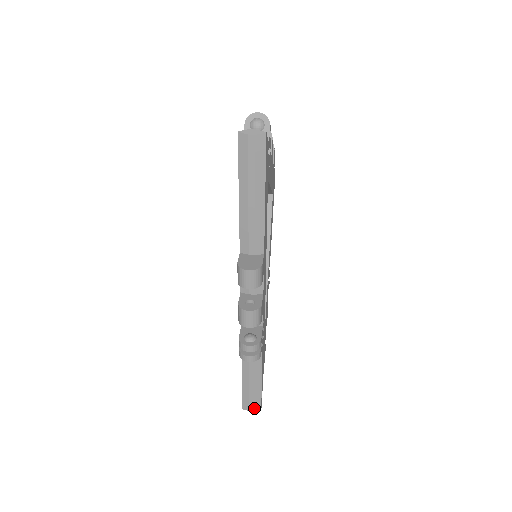
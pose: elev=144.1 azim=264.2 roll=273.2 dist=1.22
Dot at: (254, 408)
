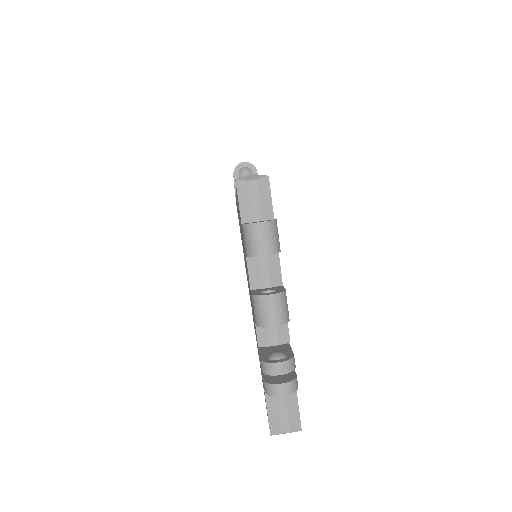
Dot at: occluded
